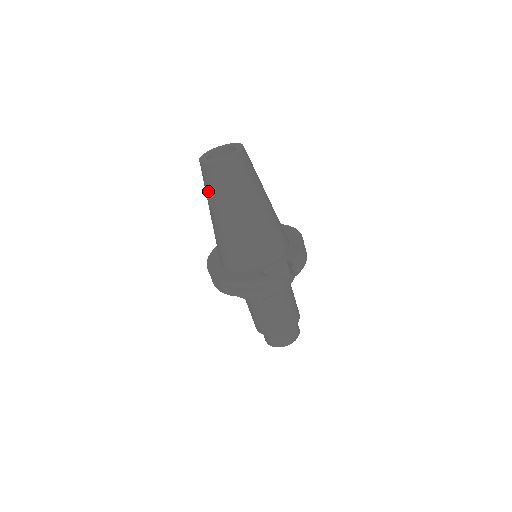
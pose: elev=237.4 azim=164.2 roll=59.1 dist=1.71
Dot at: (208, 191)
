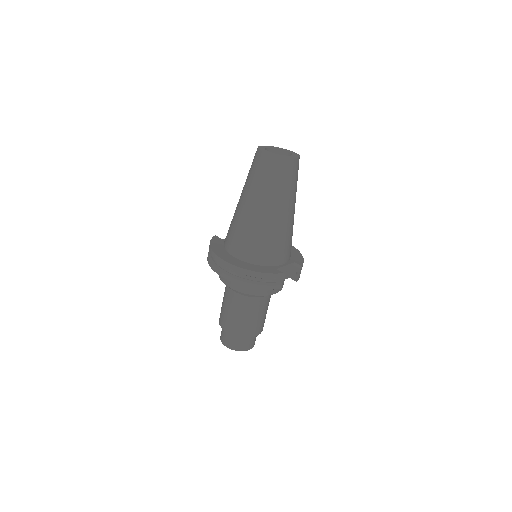
Dot at: (259, 180)
